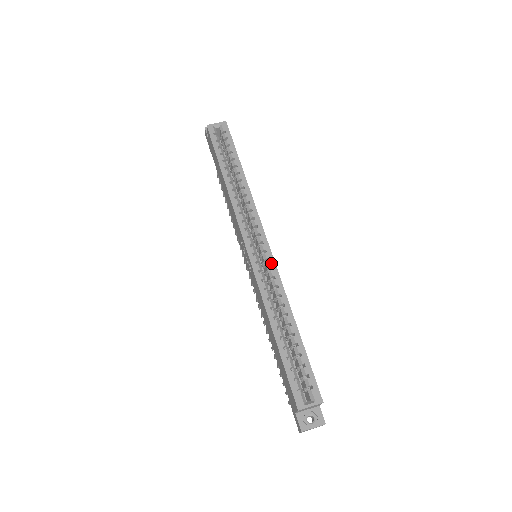
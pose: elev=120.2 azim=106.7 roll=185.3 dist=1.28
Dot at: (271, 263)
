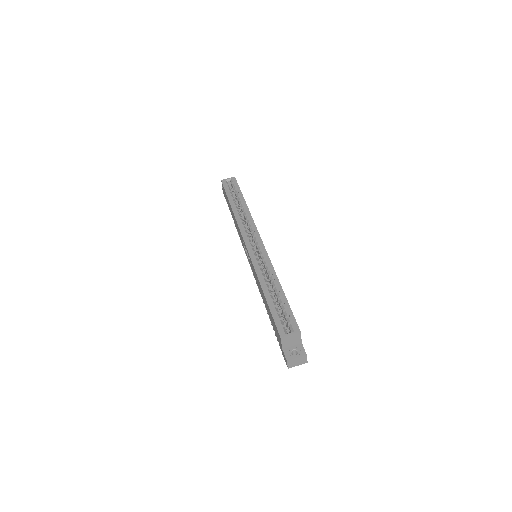
Dot at: (263, 251)
